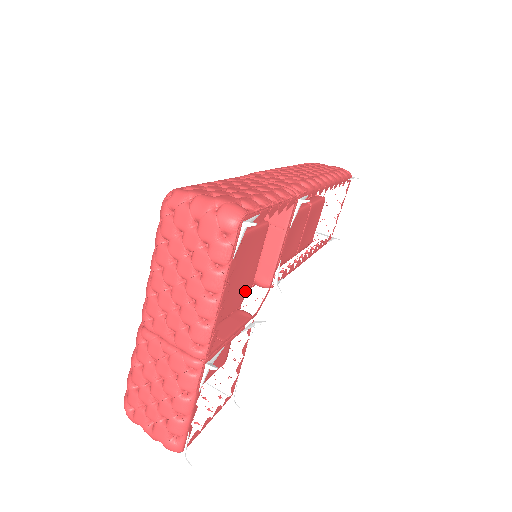
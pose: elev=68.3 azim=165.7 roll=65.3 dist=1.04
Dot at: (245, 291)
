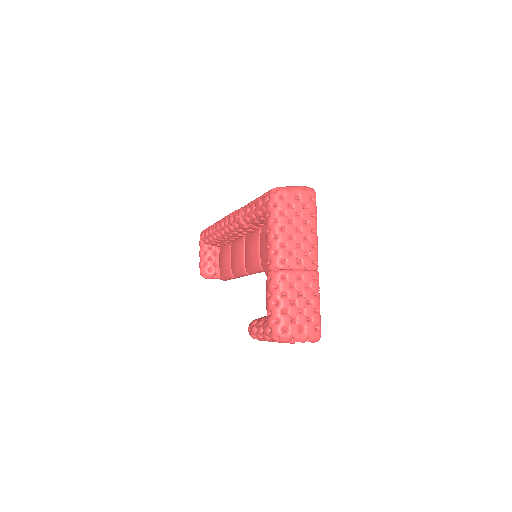
Dot at: occluded
